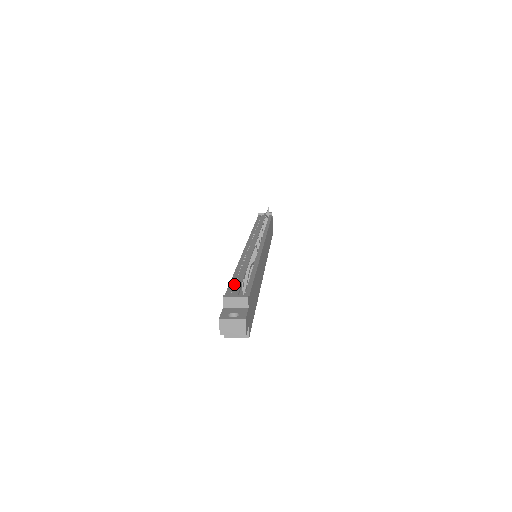
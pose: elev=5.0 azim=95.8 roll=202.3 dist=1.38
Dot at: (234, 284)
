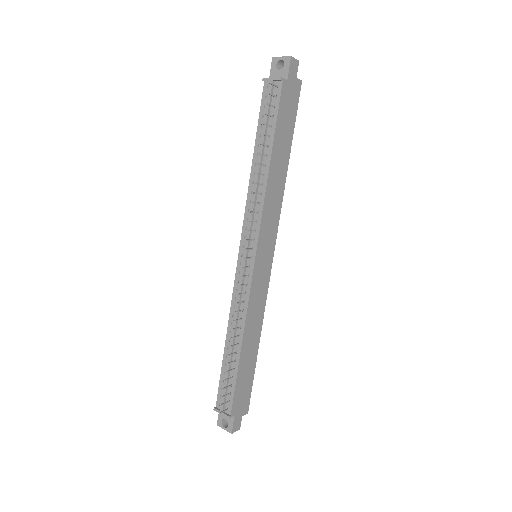
Dot at: (223, 379)
